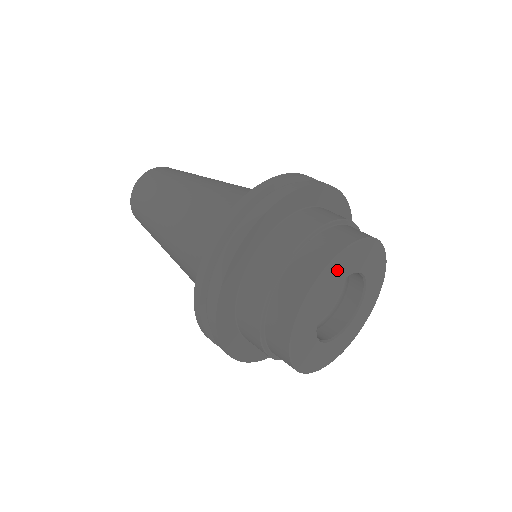
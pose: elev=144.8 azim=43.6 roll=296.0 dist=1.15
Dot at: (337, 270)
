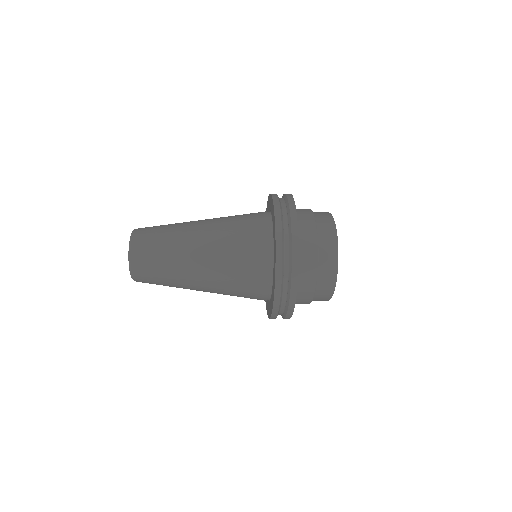
Dot at: occluded
